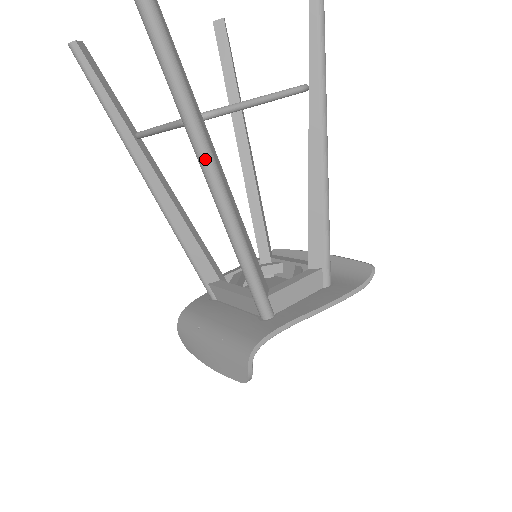
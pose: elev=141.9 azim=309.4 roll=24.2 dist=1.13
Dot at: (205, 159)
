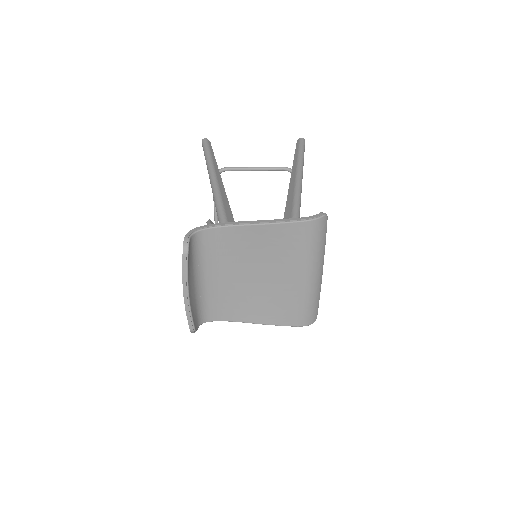
Dot at: (211, 175)
